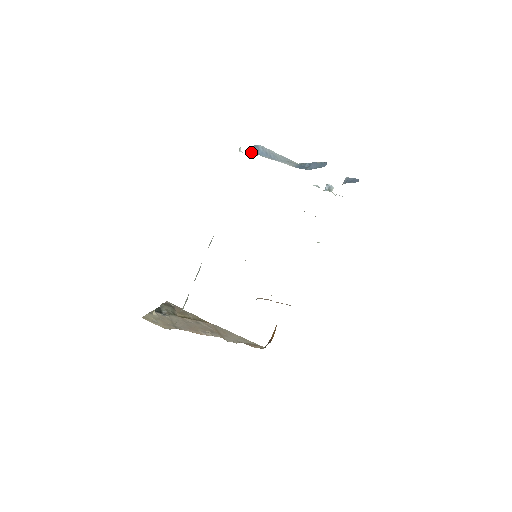
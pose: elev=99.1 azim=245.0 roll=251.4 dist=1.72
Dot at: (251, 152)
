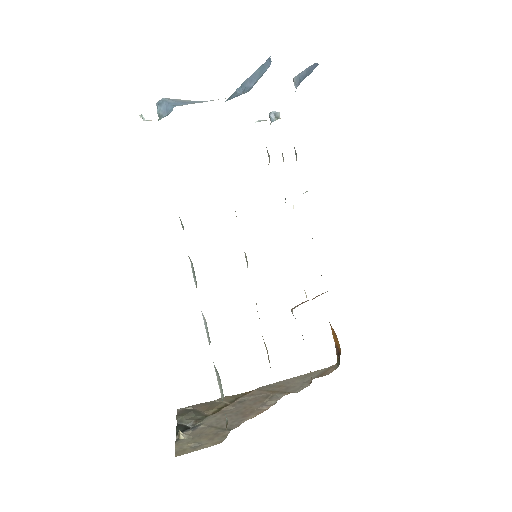
Dot at: (159, 114)
